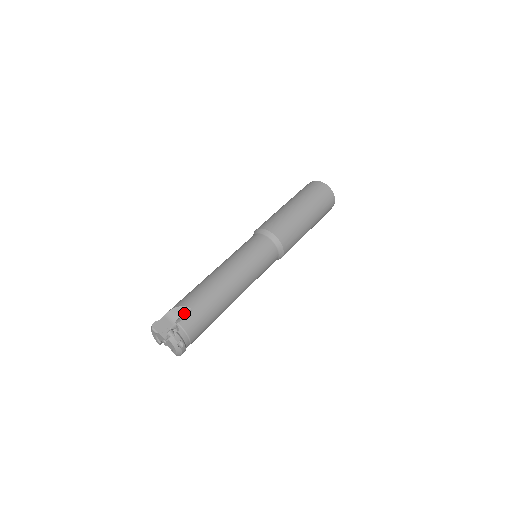
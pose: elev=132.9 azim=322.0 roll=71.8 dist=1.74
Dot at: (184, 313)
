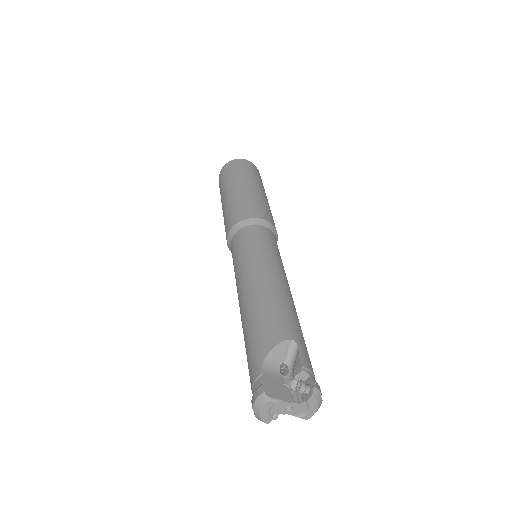
Dot at: (285, 352)
